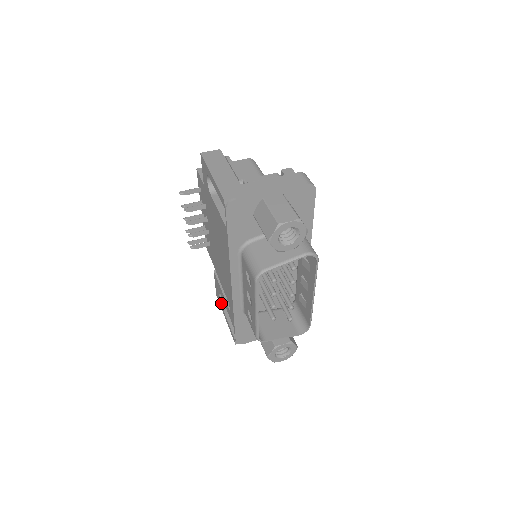
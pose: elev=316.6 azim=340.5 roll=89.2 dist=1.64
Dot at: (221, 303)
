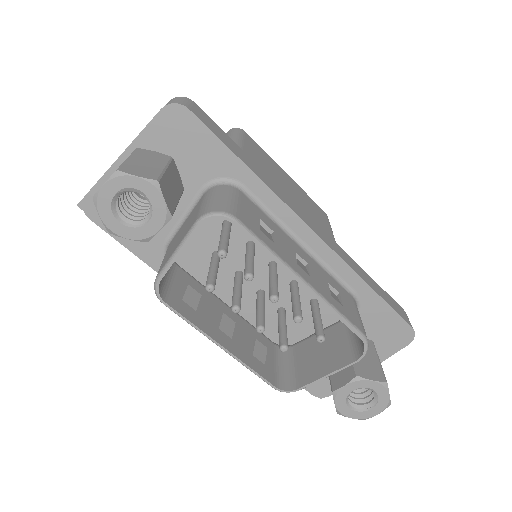
Dot at: occluded
